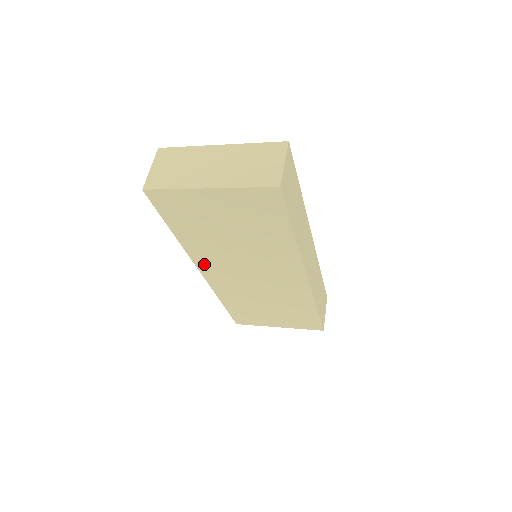
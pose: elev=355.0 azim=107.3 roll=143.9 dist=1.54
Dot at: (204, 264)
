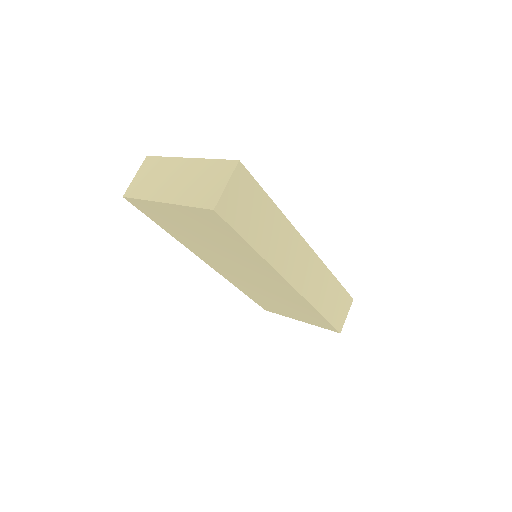
Dot at: (206, 259)
